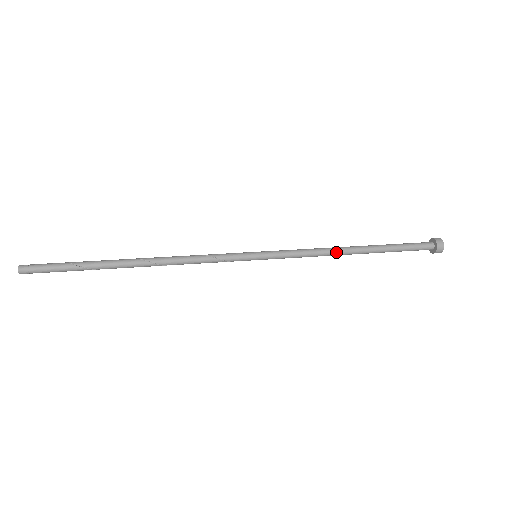
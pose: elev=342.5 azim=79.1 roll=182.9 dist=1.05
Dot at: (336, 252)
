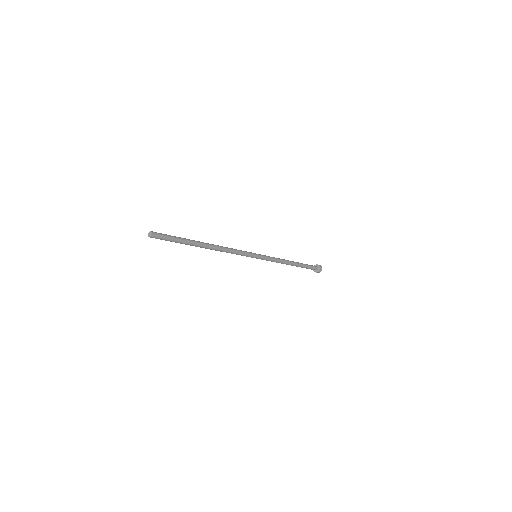
Dot at: (286, 260)
